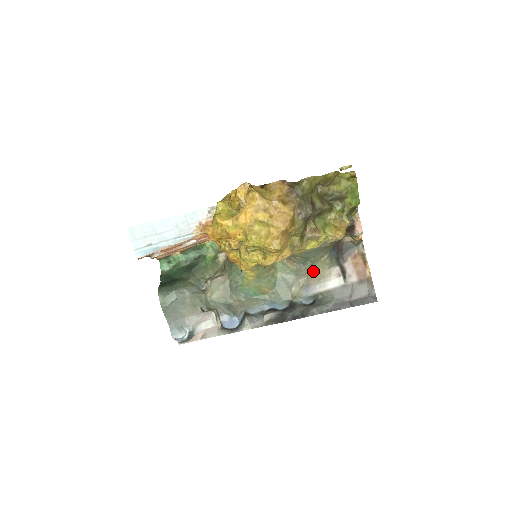
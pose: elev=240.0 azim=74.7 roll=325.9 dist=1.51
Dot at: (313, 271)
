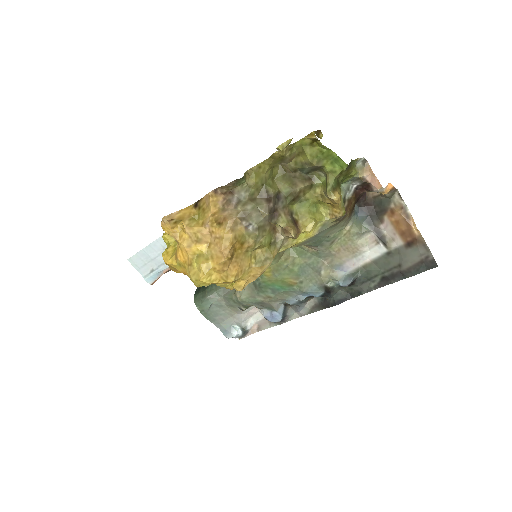
Dot at: (339, 247)
